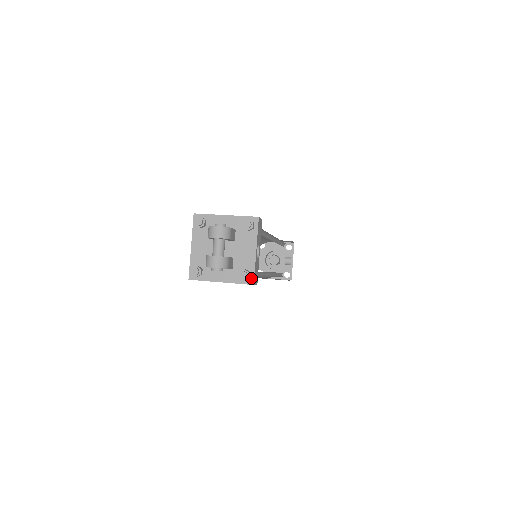
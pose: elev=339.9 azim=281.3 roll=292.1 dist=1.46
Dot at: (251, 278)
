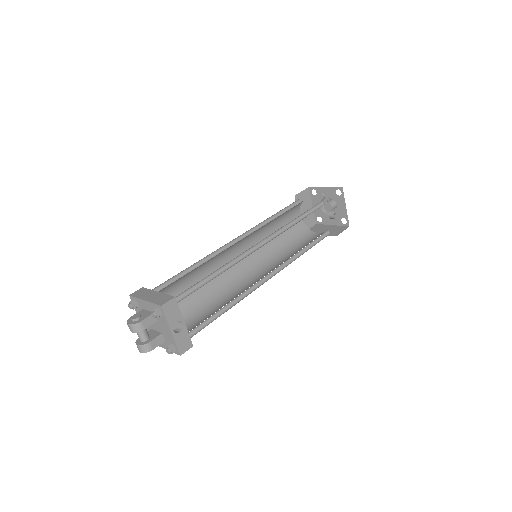
Dot at: (177, 351)
